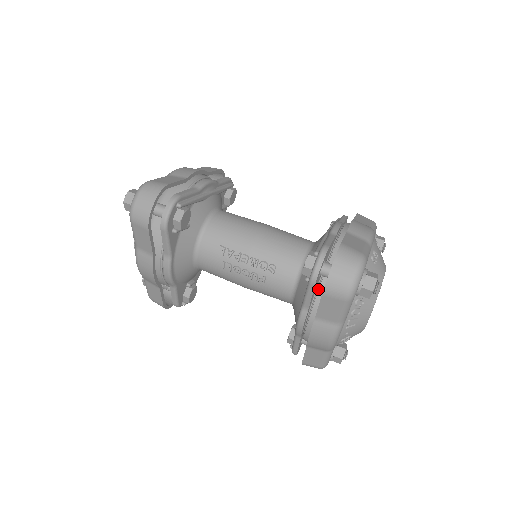
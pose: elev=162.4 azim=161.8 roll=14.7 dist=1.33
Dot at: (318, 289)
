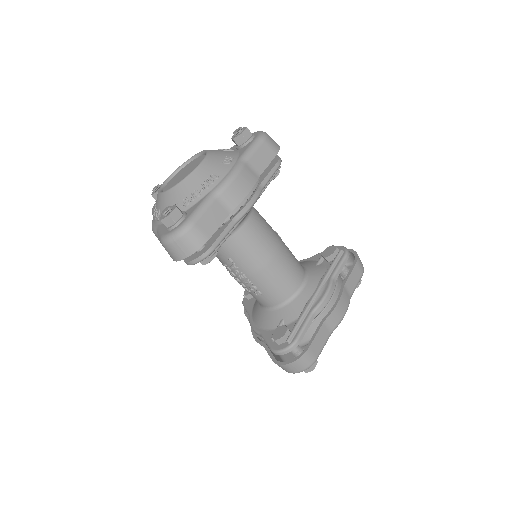
Dot at: occluded
